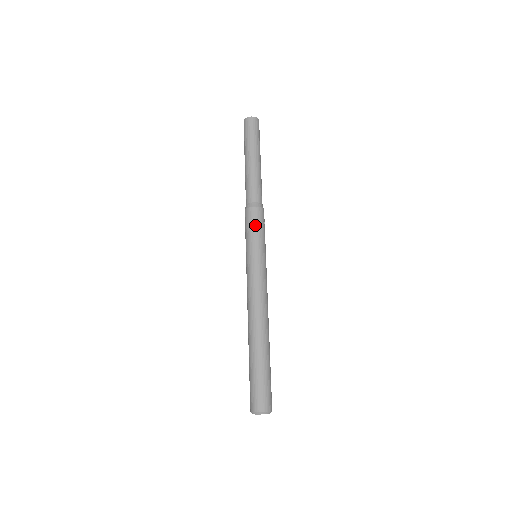
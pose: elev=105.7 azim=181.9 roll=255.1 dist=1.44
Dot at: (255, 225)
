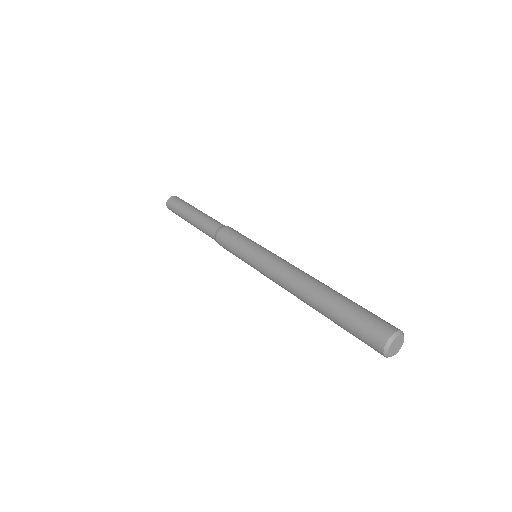
Dot at: (240, 234)
